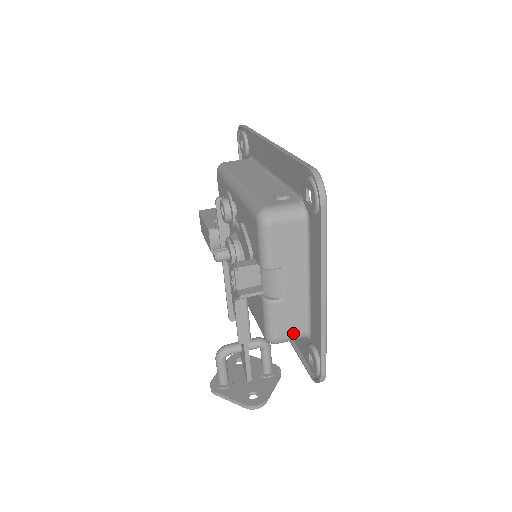
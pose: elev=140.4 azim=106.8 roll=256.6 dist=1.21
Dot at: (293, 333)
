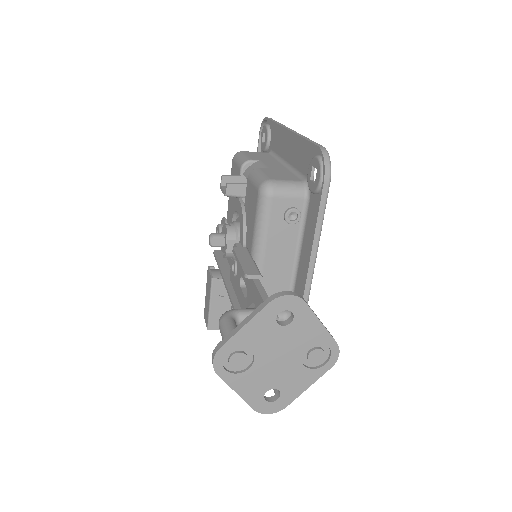
Dot at: (287, 180)
